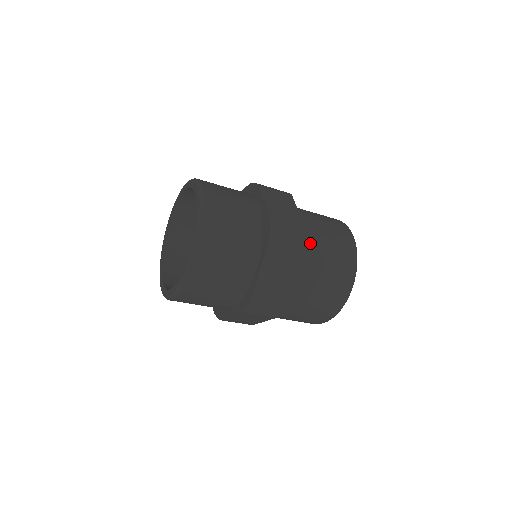
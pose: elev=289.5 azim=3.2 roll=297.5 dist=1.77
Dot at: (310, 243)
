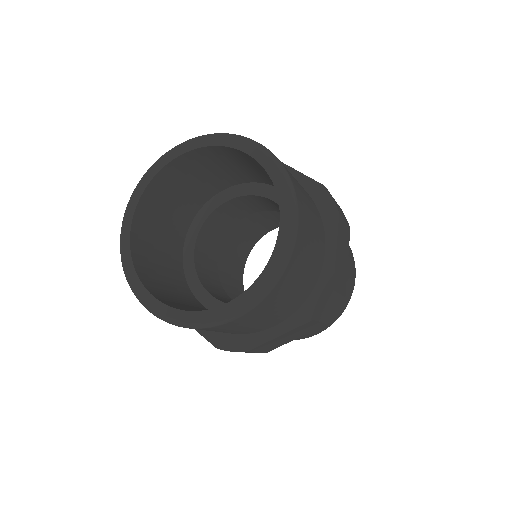
Dot at: occluded
